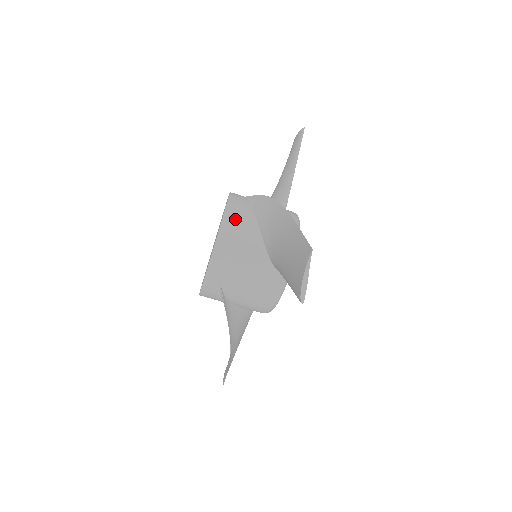
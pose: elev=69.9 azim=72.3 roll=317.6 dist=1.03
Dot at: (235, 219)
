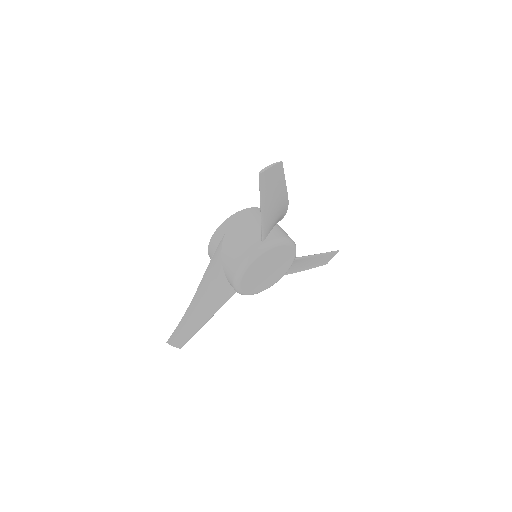
Dot at: (260, 212)
